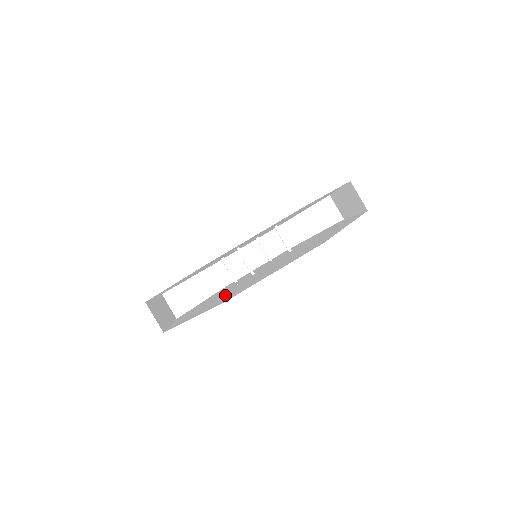
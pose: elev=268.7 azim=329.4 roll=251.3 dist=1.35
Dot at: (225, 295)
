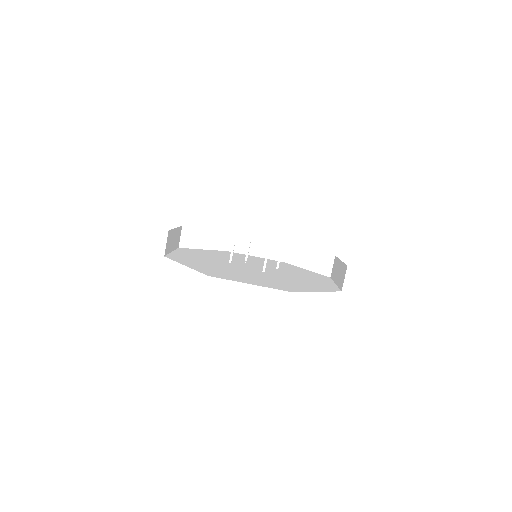
Dot at: (207, 258)
